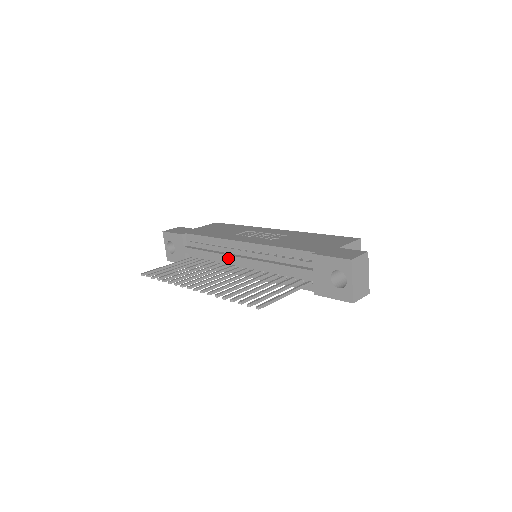
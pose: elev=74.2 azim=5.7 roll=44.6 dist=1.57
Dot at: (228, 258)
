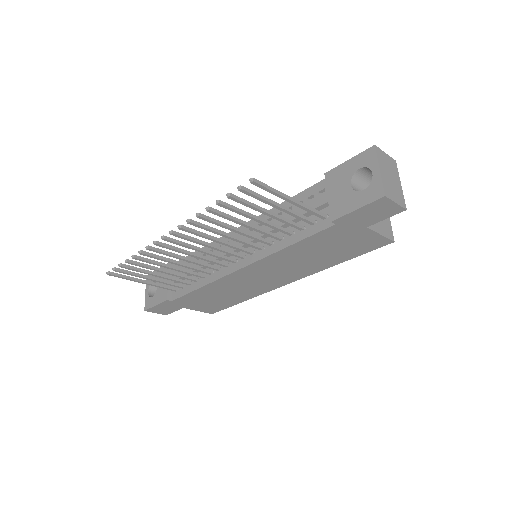
Dot at: (220, 253)
